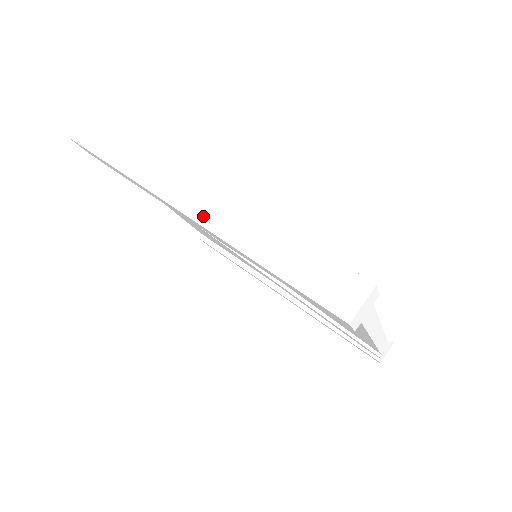
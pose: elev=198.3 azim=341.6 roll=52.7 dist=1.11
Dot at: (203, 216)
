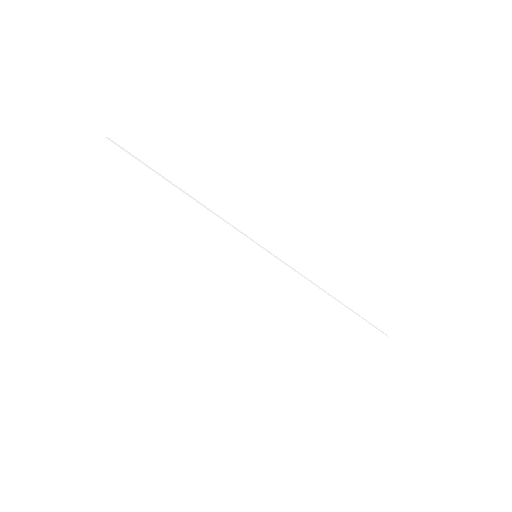
Dot at: (288, 99)
